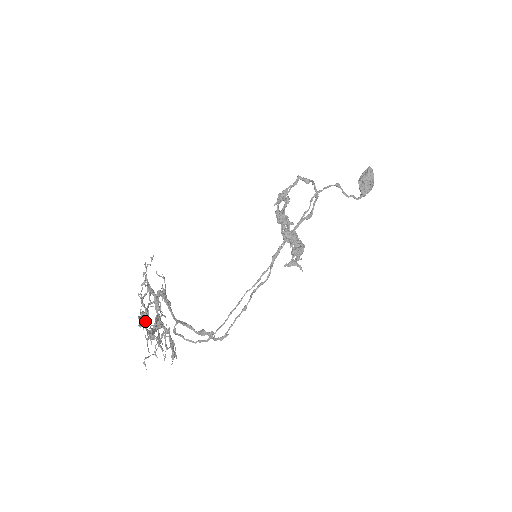
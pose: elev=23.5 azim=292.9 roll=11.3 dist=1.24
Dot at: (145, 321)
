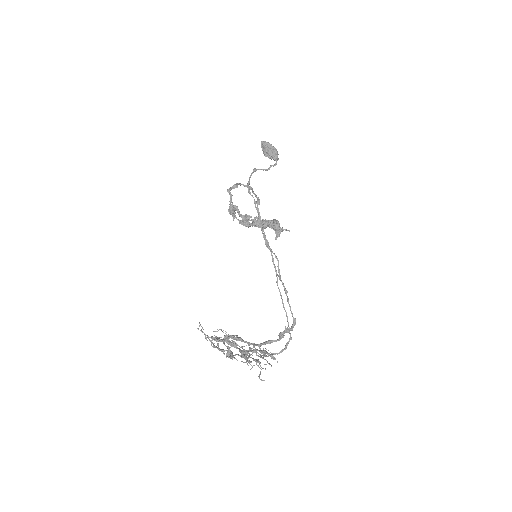
Dot at: (233, 355)
